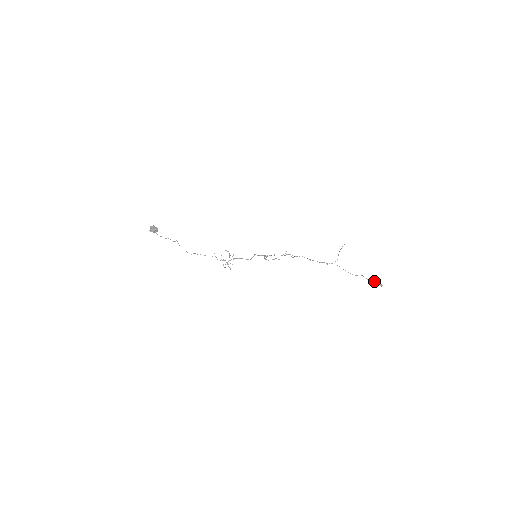
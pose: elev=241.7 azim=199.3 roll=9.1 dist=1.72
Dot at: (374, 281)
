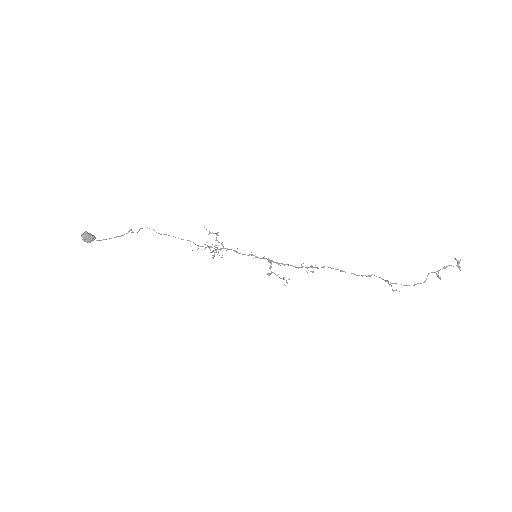
Dot at: (448, 265)
